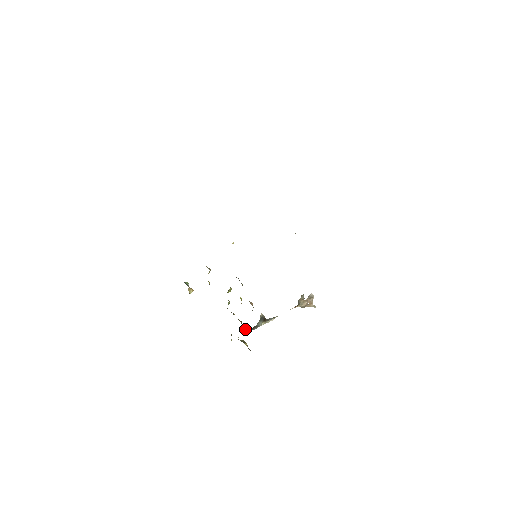
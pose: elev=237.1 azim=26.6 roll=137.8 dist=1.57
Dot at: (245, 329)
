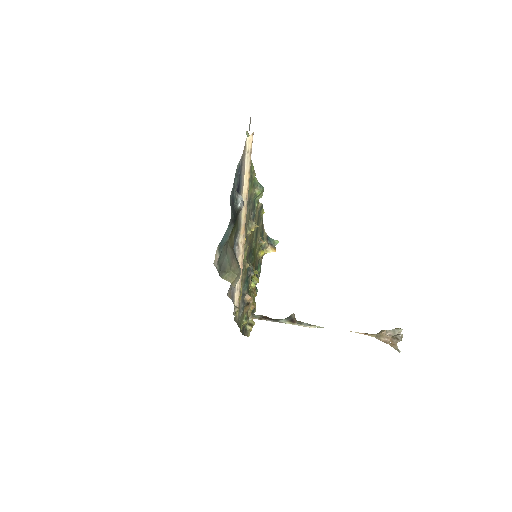
Dot at: occluded
